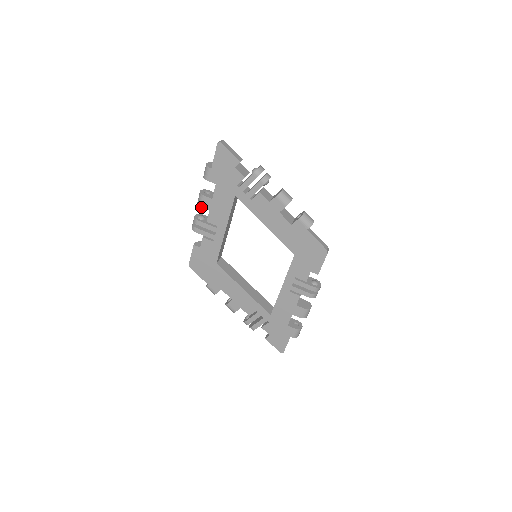
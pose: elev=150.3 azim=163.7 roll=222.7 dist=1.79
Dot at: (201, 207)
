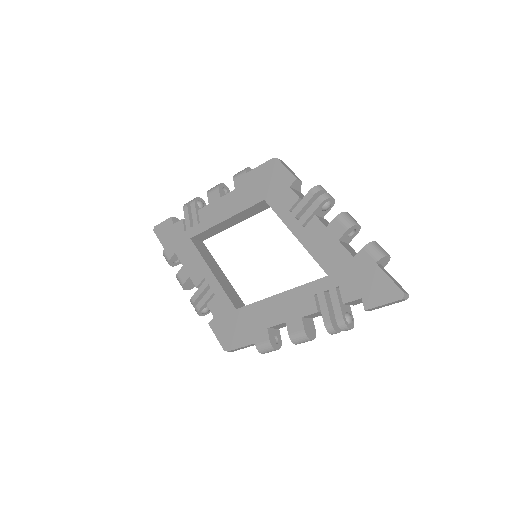
Dot at: (183, 284)
